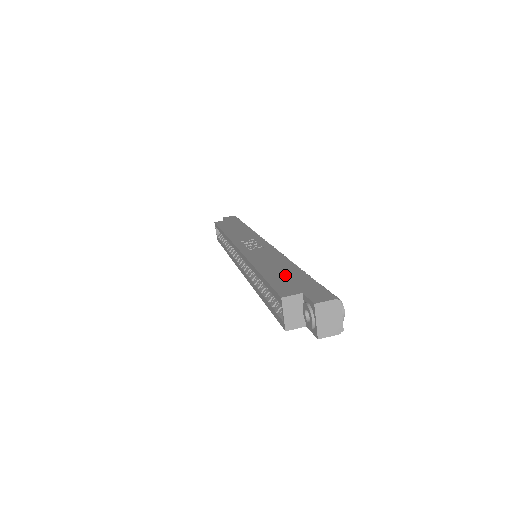
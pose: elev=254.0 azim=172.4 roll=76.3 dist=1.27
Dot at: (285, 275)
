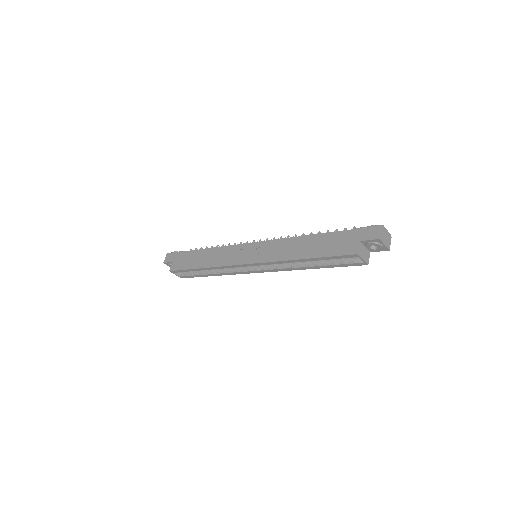
Dot at: (325, 244)
